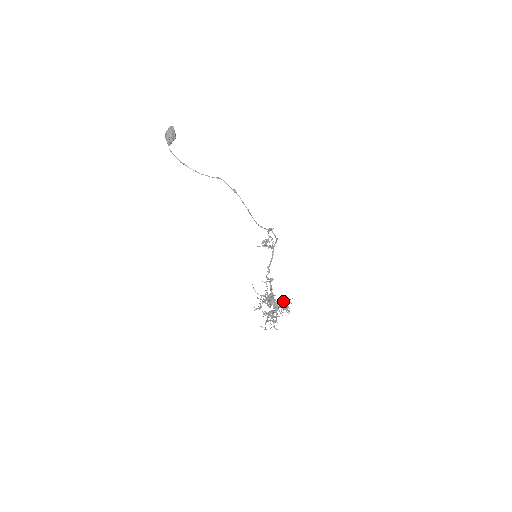
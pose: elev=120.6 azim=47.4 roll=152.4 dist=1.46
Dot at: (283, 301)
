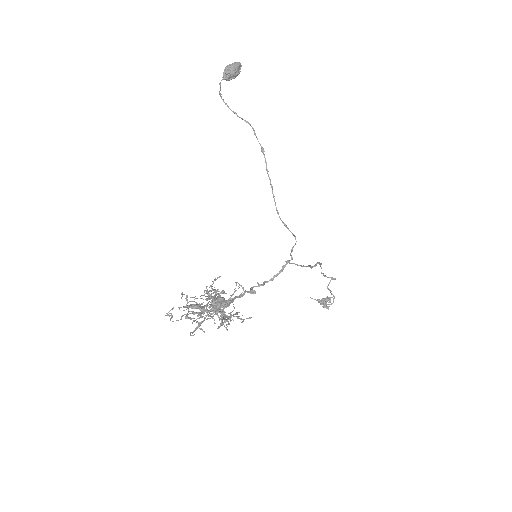
Dot at: (235, 313)
